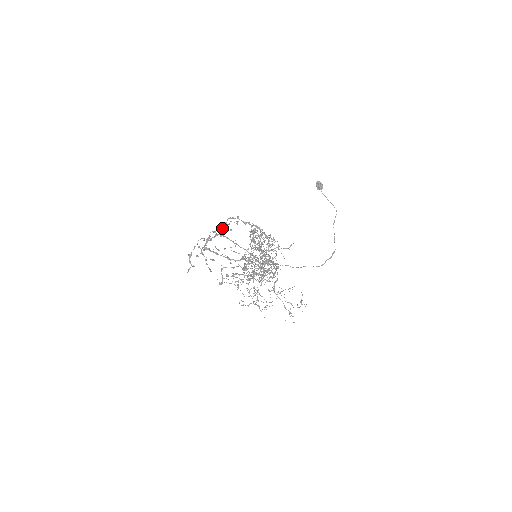
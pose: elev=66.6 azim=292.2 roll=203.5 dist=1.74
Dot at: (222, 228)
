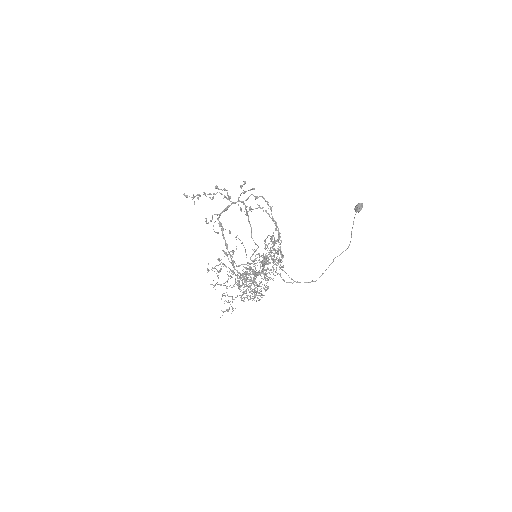
Dot at: occluded
